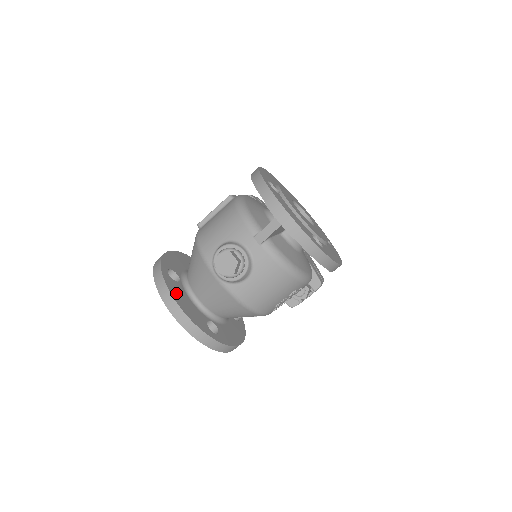
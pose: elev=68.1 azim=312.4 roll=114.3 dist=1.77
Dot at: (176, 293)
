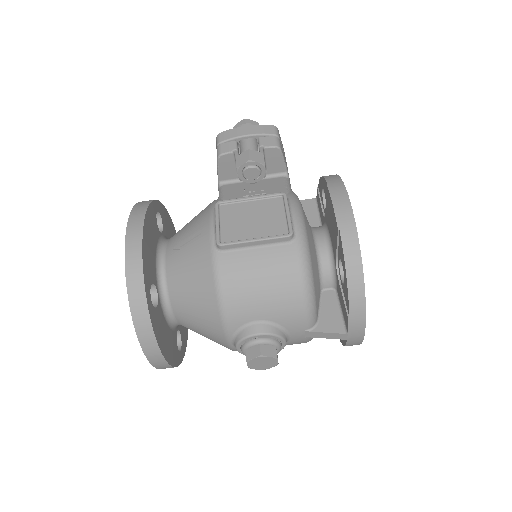
Dot at: (161, 336)
